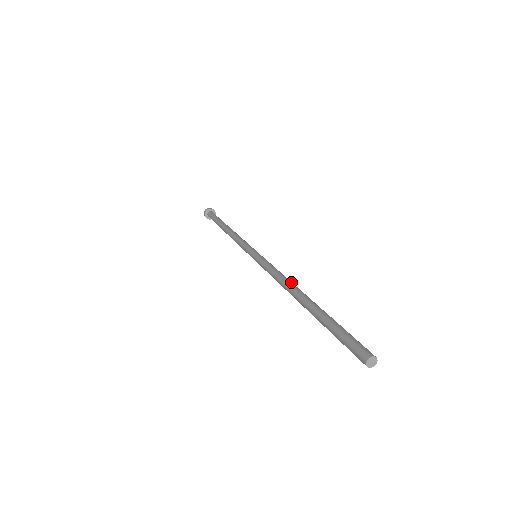
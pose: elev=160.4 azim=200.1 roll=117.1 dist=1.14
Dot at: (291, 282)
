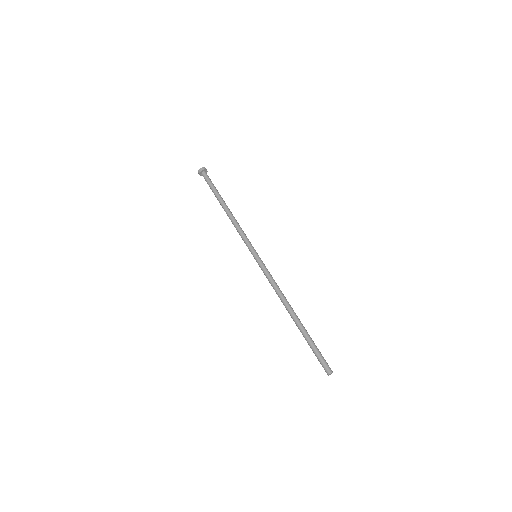
Dot at: (285, 298)
